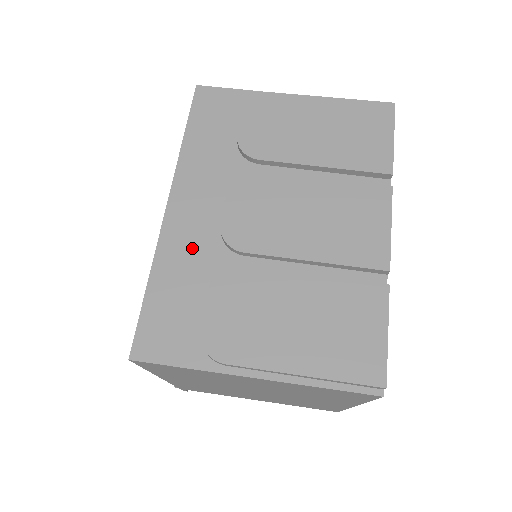
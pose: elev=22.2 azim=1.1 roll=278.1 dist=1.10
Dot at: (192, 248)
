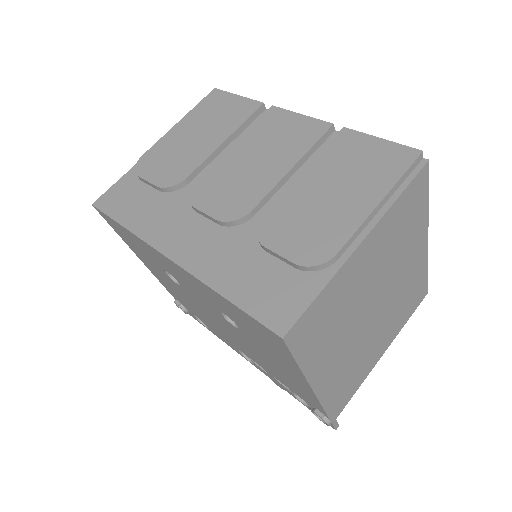
Dot at: (219, 251)
